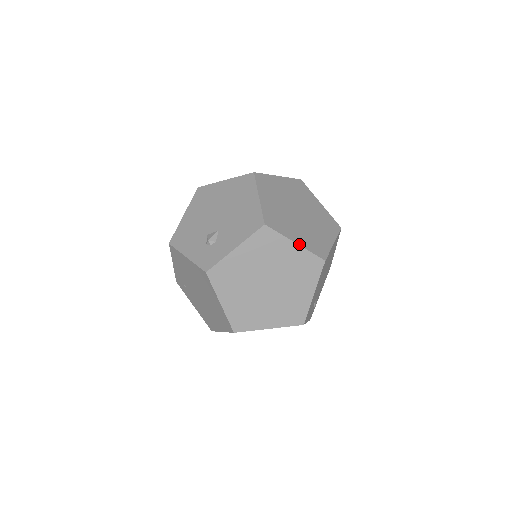
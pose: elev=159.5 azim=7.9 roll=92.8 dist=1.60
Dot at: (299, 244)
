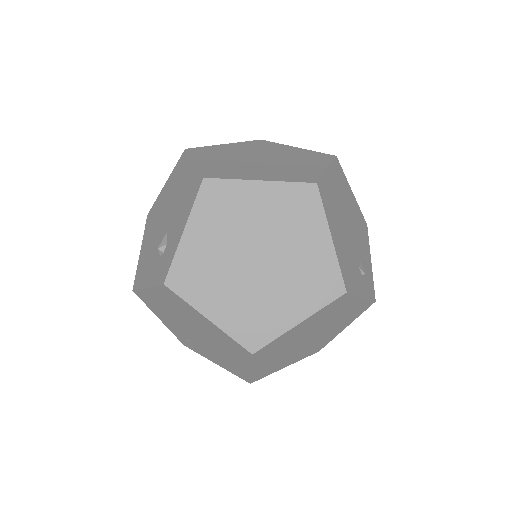
Dot at: (266, 180)
